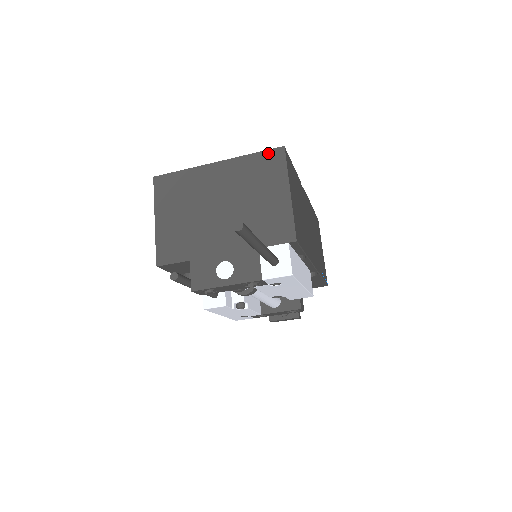
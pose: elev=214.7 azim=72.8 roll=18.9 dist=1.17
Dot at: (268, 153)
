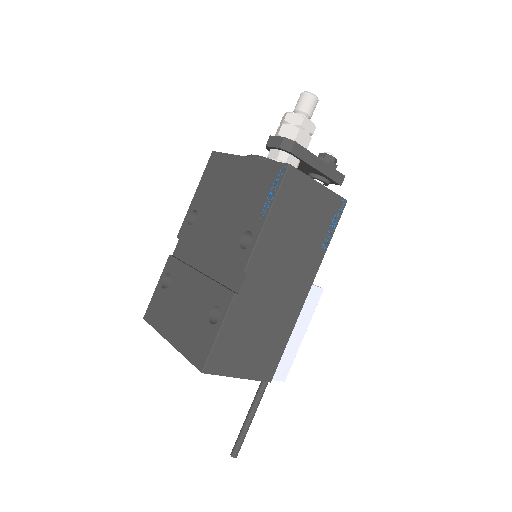
Dot at: (196, 366)
